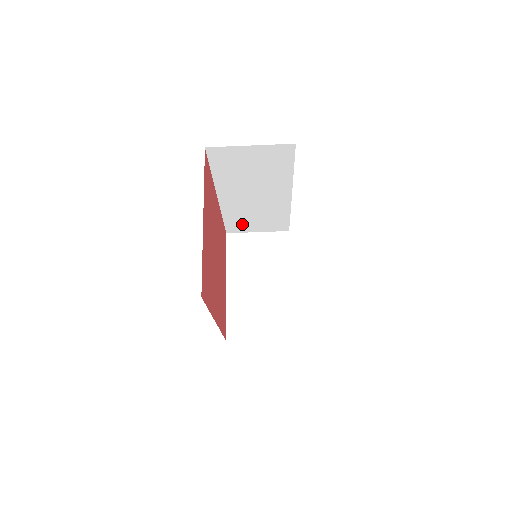
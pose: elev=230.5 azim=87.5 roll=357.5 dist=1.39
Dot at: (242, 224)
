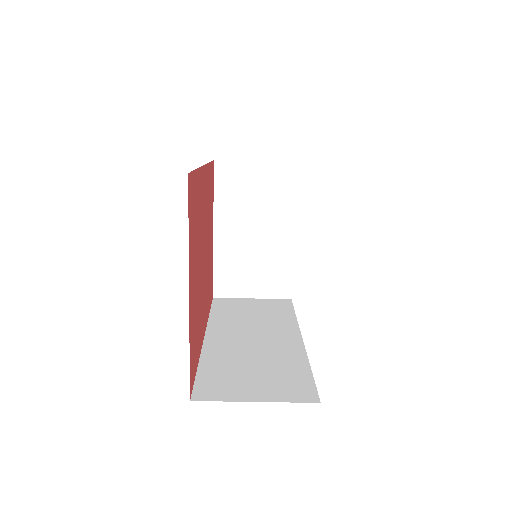
Dot at: occluded
